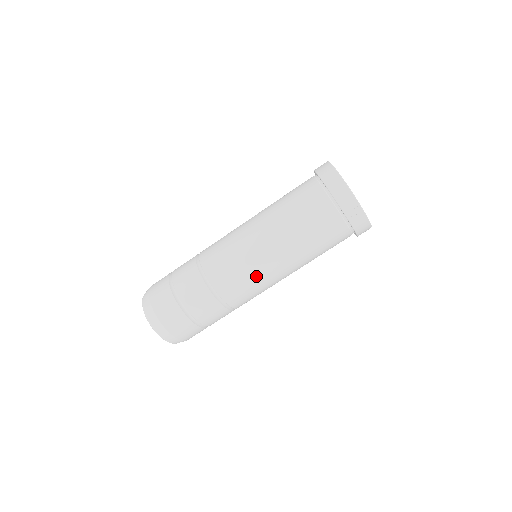
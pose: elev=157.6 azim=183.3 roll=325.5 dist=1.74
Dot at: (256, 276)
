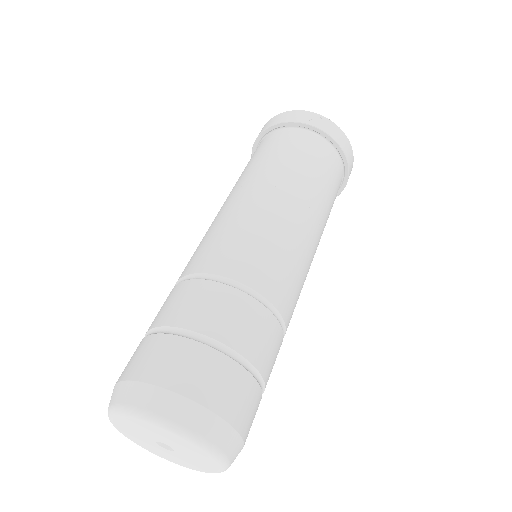
Dot at: (270, 231)
